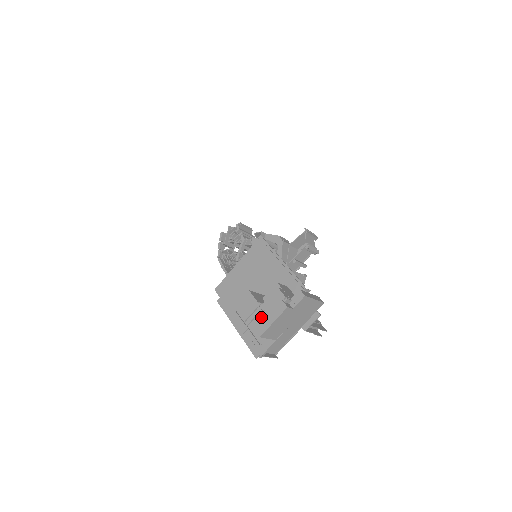
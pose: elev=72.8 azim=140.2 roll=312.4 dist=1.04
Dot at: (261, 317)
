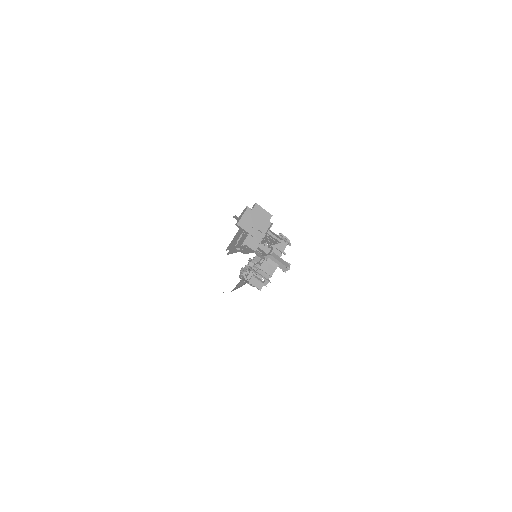
Dot at: (243, 234)
